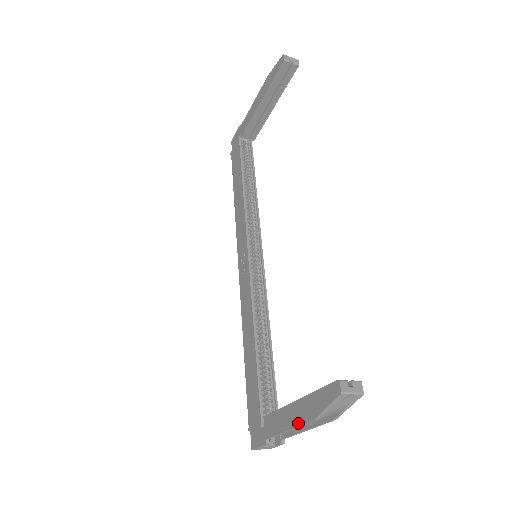
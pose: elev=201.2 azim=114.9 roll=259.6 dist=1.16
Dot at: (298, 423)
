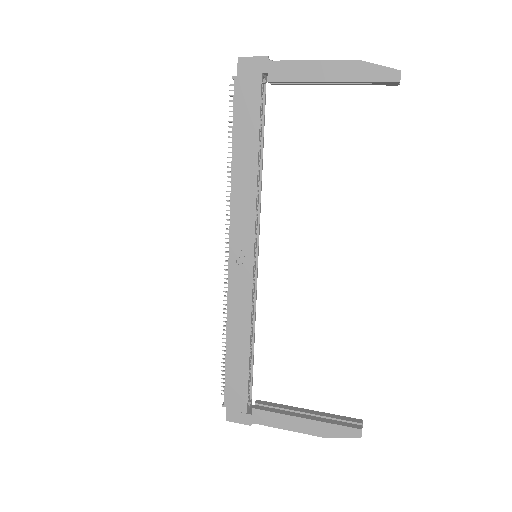
Dot at: (304, 432)
